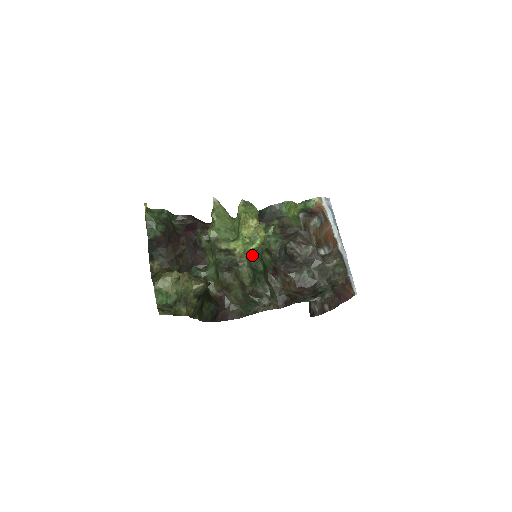
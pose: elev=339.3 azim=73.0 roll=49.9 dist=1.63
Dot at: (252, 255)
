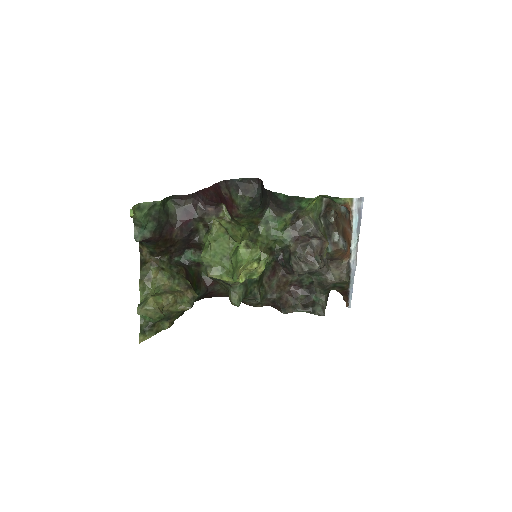
Dot at: occluded
